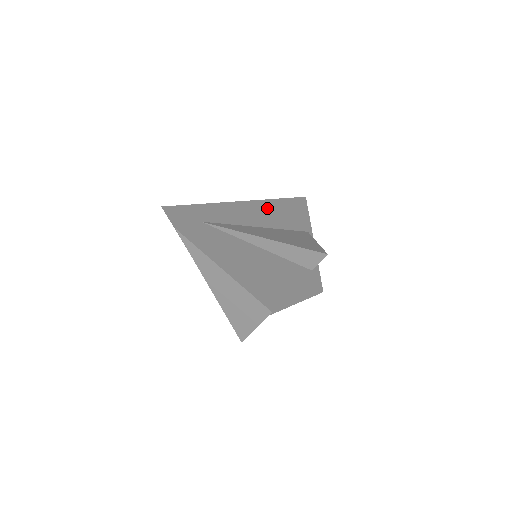
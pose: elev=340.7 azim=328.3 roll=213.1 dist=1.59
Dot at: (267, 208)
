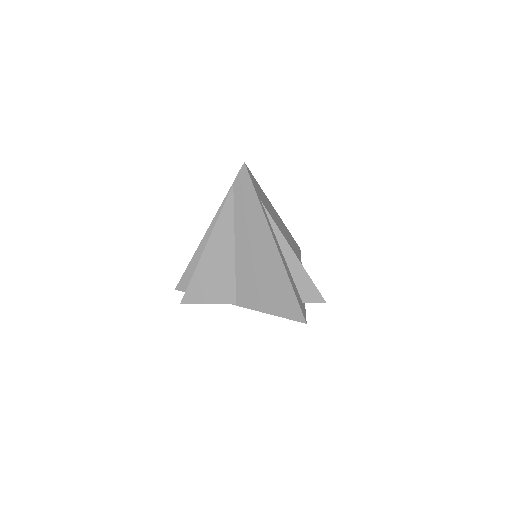
Dot at: (286, 233)
